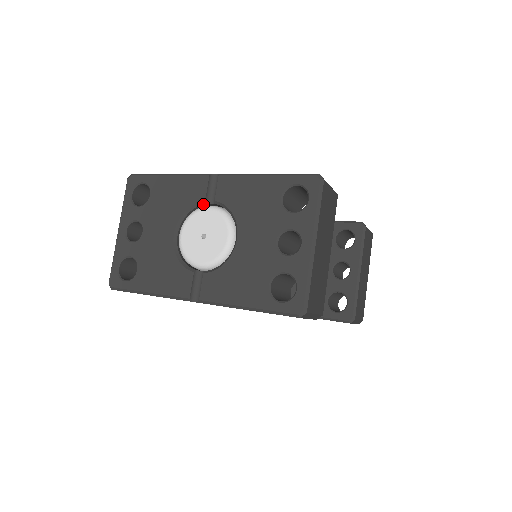
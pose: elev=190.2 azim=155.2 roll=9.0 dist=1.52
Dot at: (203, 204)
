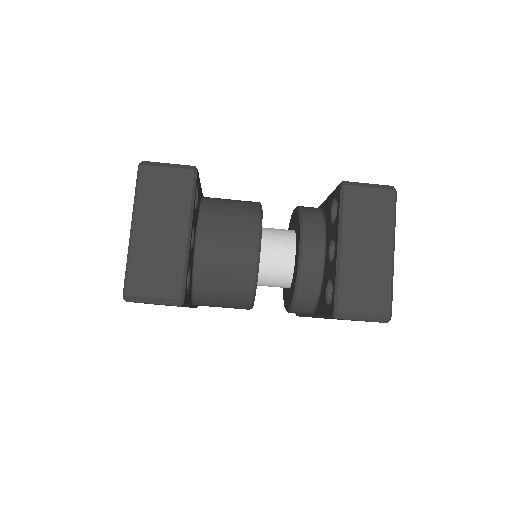
Dot at: occluded
